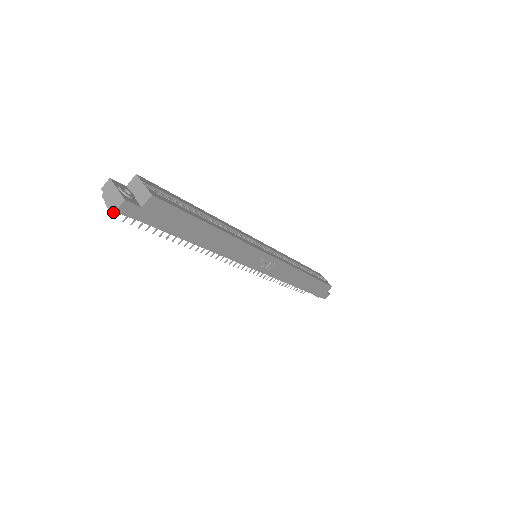
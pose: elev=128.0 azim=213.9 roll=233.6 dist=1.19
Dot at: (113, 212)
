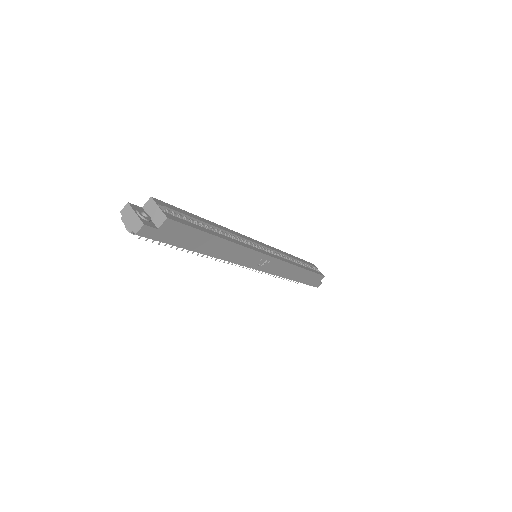
Dot at: (132, 233)
